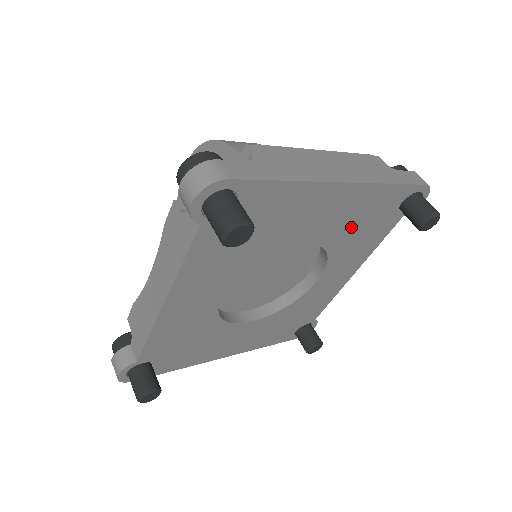
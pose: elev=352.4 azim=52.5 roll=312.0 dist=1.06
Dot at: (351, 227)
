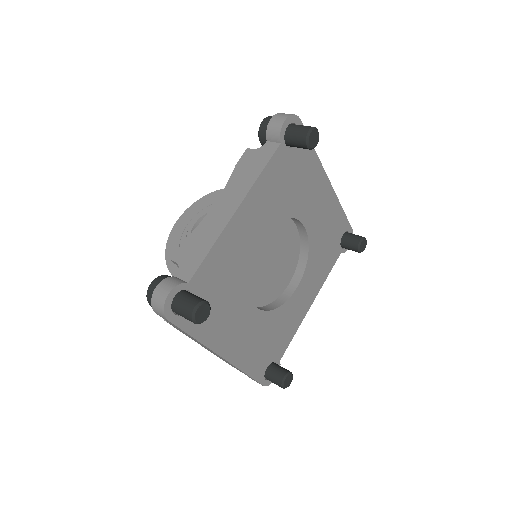
Dot at: (322, 235)
